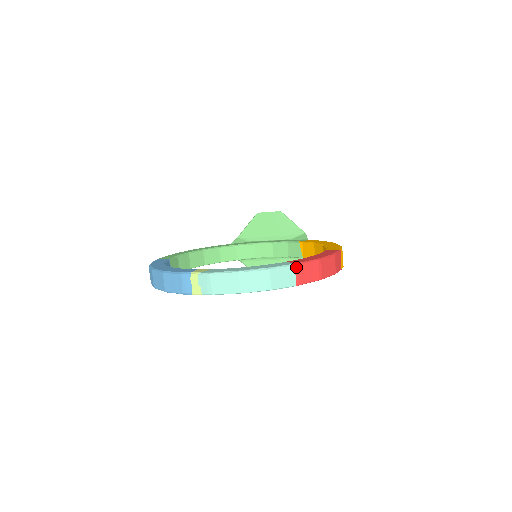
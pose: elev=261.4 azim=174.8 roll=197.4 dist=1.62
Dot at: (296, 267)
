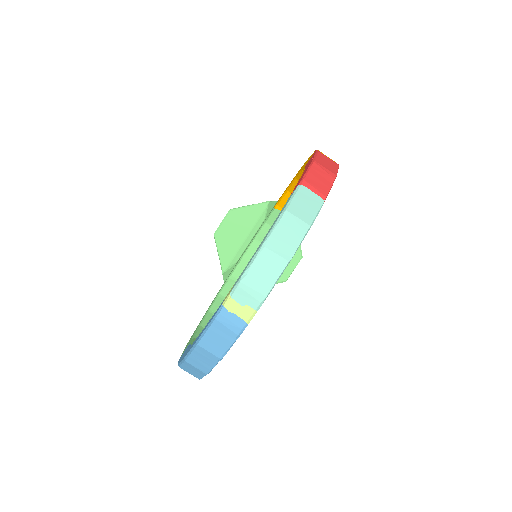
Dot at: (304, 185)
